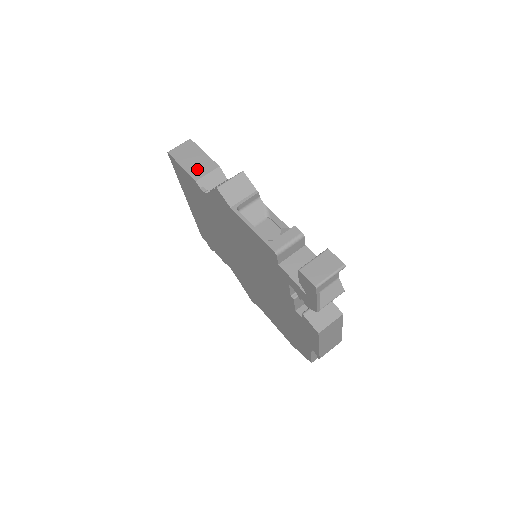
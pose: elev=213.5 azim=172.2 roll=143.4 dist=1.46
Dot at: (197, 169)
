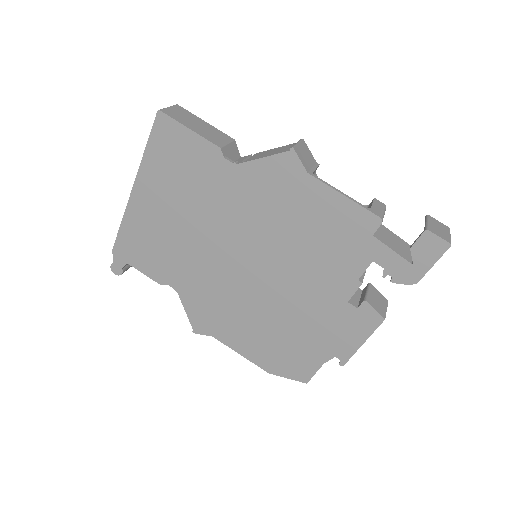
Dot at: (212, 136)
